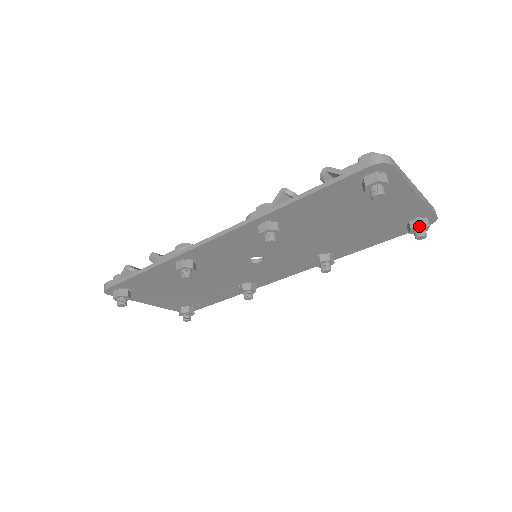
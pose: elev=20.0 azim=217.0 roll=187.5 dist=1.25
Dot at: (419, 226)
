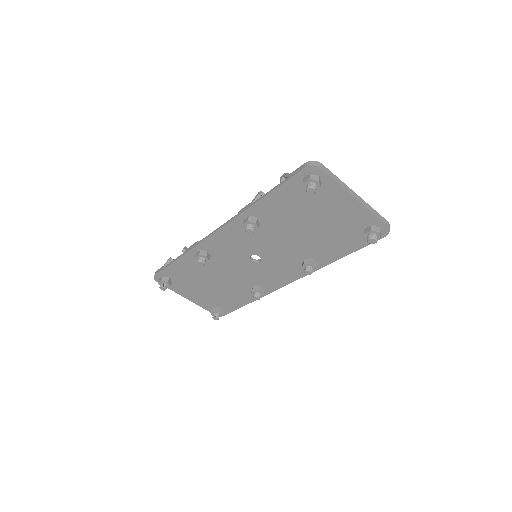
Dot at: (370, 231)
